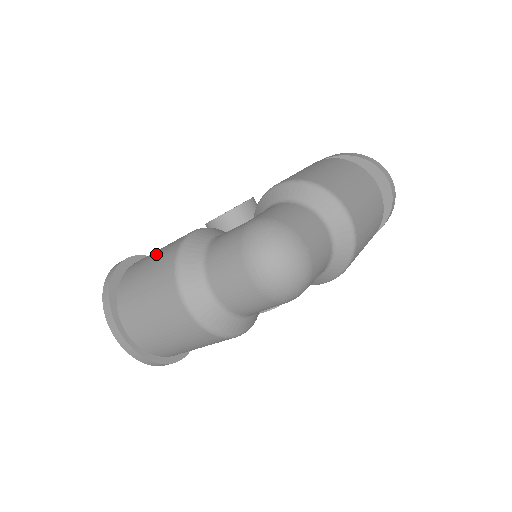
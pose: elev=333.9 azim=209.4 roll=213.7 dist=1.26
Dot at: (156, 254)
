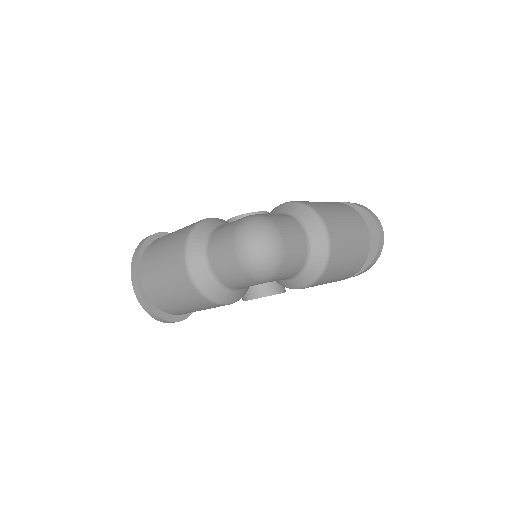
Dot at: occluded
